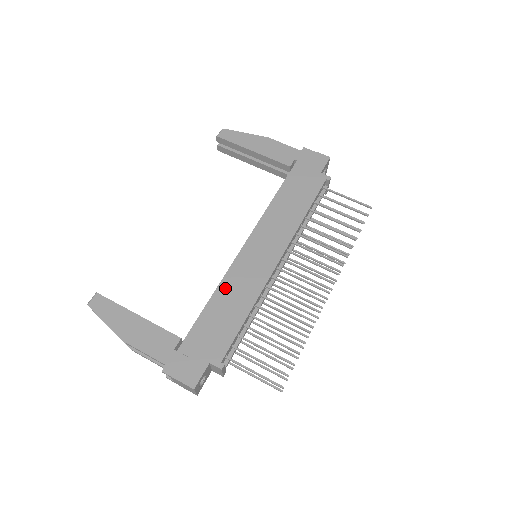
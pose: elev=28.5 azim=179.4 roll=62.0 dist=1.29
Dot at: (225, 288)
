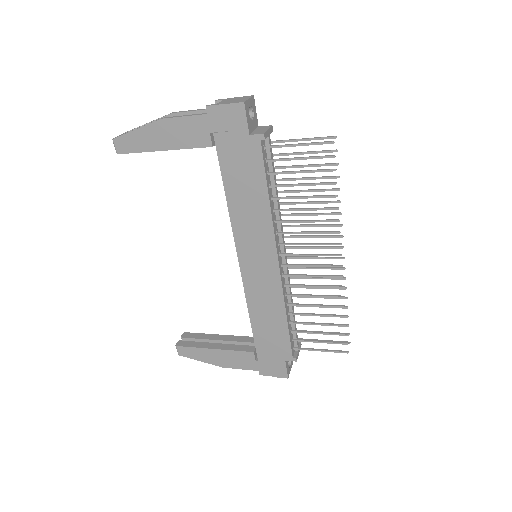
Dot at: (254, 307)
